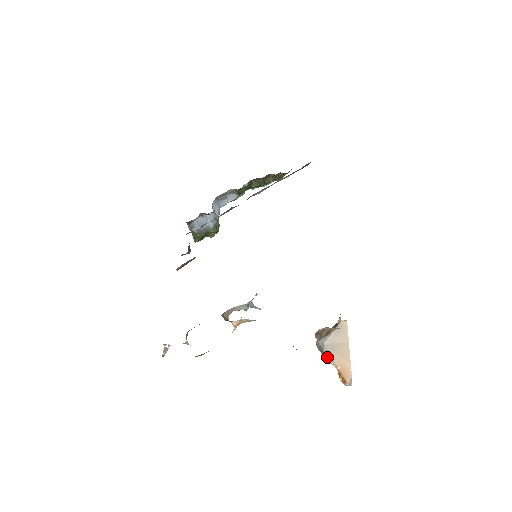
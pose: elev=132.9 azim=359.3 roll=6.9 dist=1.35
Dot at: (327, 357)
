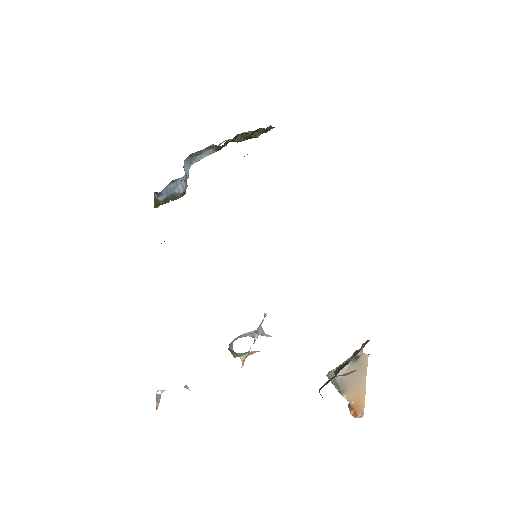
Dot at: (343, 392)
